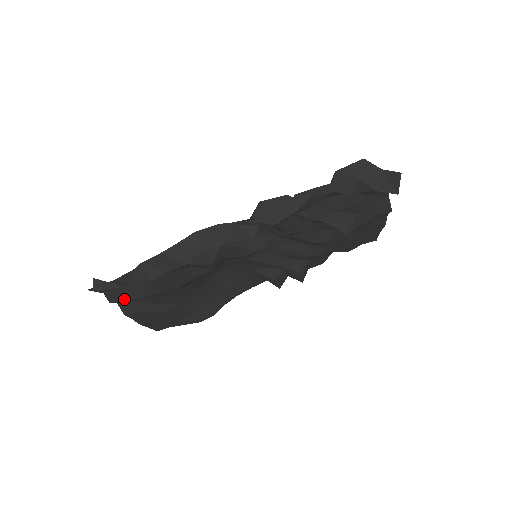
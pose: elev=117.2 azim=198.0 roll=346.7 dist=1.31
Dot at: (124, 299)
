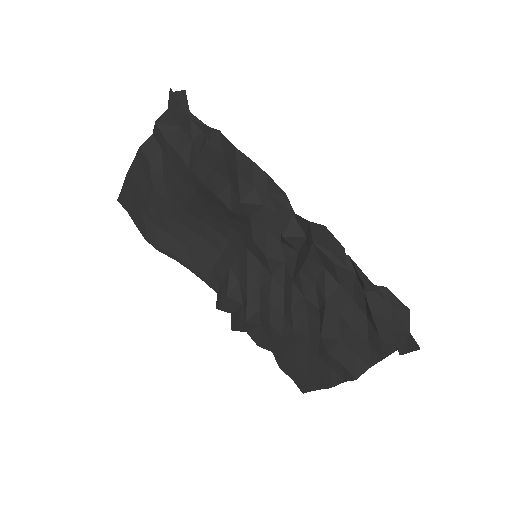
Dot at: (165, 134)
